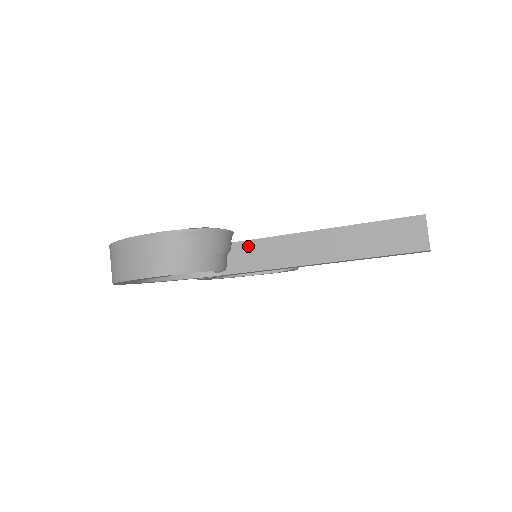
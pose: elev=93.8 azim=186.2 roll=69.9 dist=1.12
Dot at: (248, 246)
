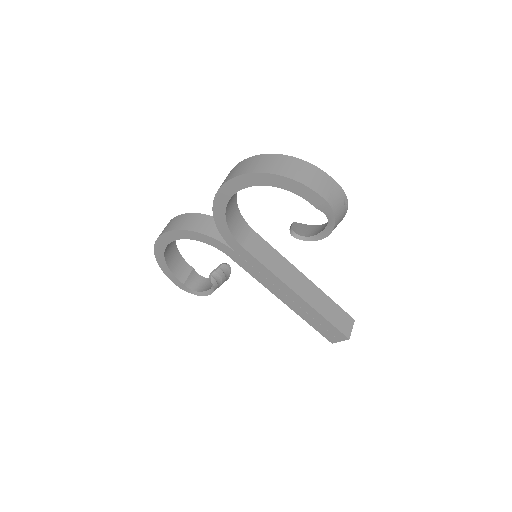
Dot at: (266, 245)
